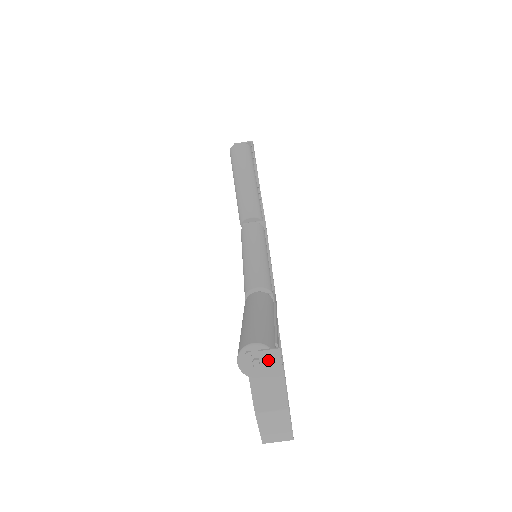
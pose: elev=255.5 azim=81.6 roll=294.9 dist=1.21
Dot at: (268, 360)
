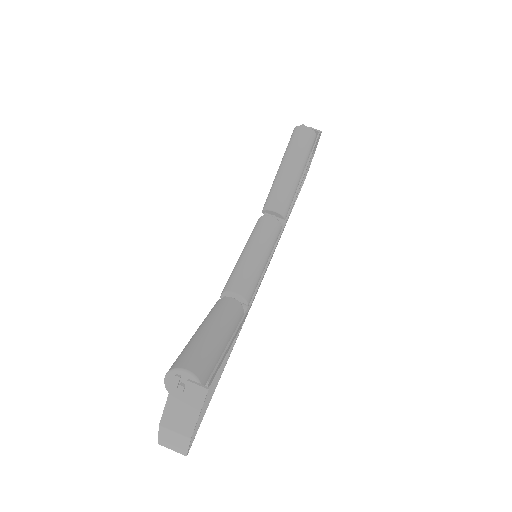
Dot at: (193, 392)
